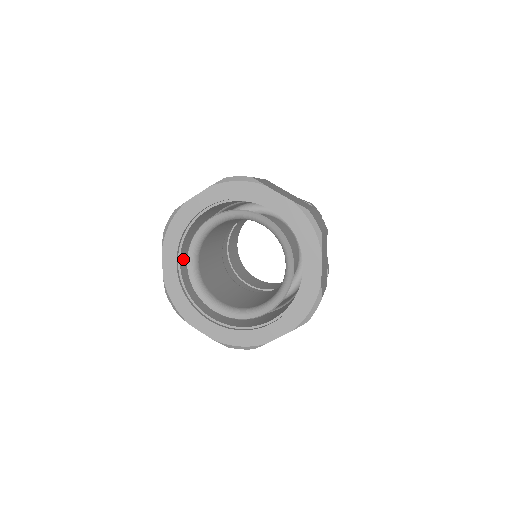
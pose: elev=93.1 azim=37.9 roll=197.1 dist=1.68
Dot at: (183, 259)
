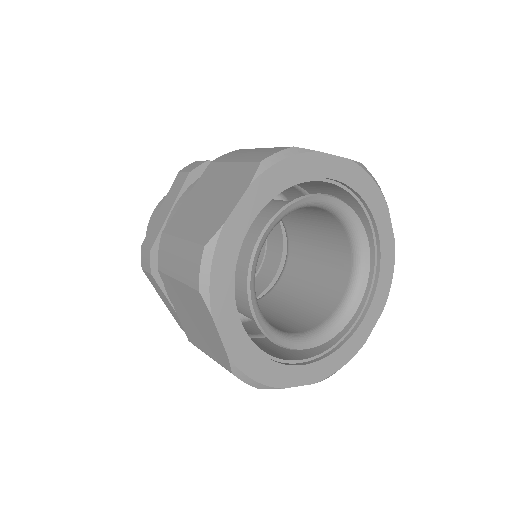
Dot at: occluded
